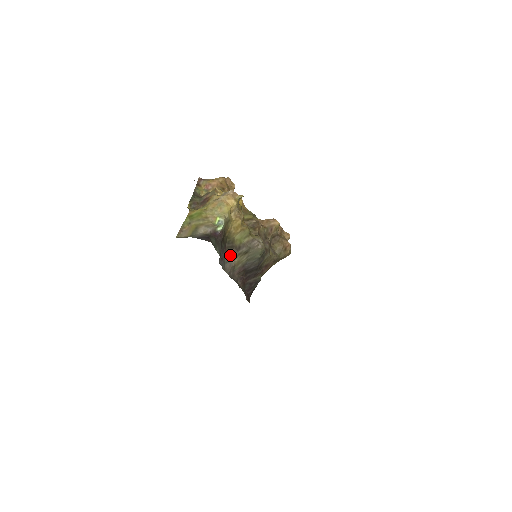
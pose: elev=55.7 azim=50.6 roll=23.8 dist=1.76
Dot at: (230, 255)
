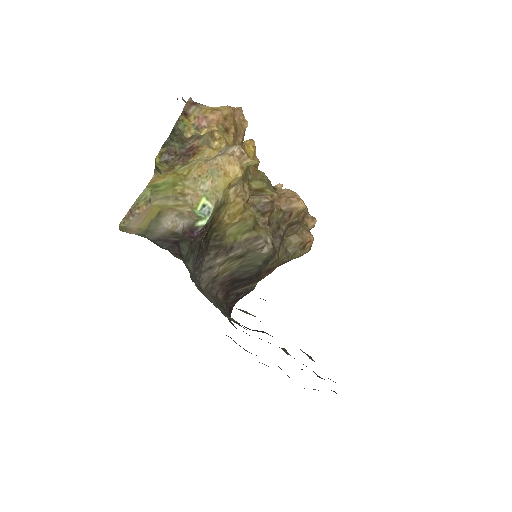
Dot at: (213, 259)
